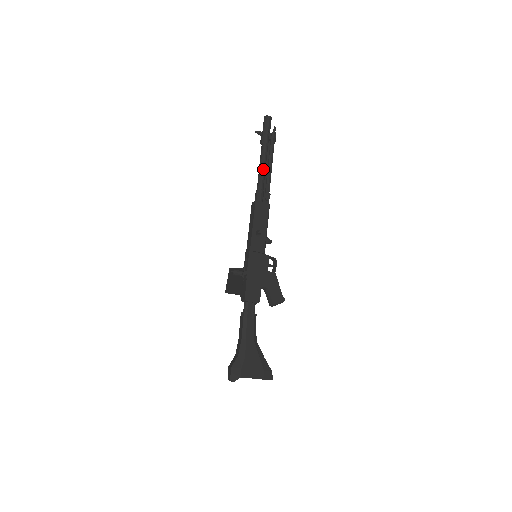
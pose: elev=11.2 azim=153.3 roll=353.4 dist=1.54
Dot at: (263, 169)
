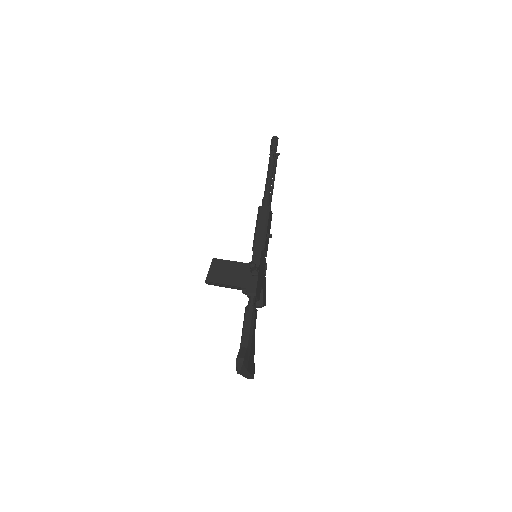
Dot at: occluded
